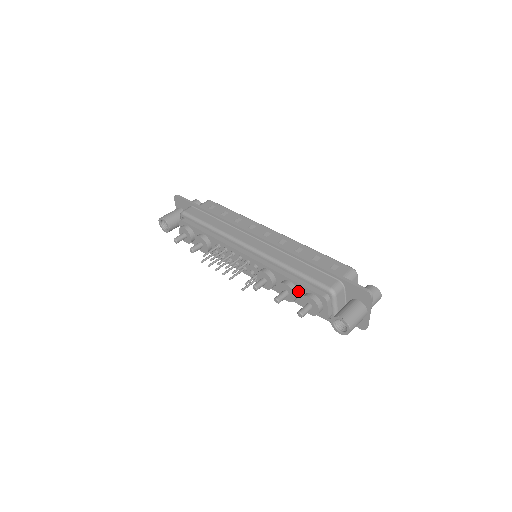
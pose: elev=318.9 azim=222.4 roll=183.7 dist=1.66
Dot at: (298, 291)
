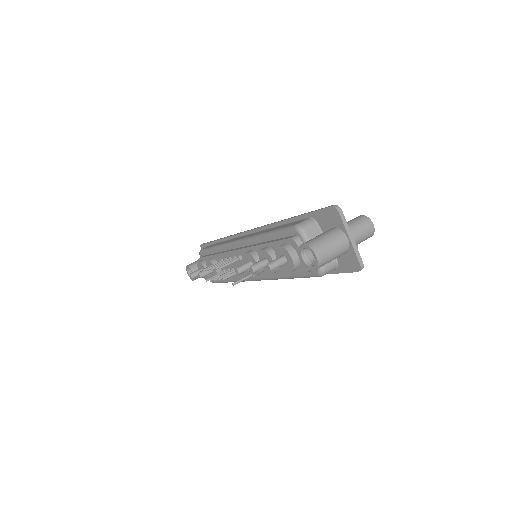
Dot at: occluded
